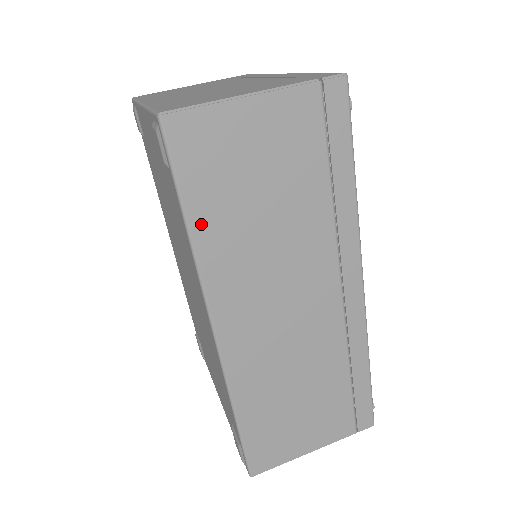
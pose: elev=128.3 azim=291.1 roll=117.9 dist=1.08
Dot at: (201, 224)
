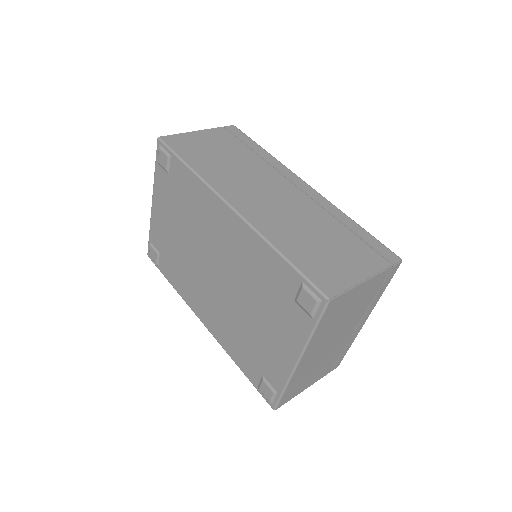
Dot at: (195, 165)
